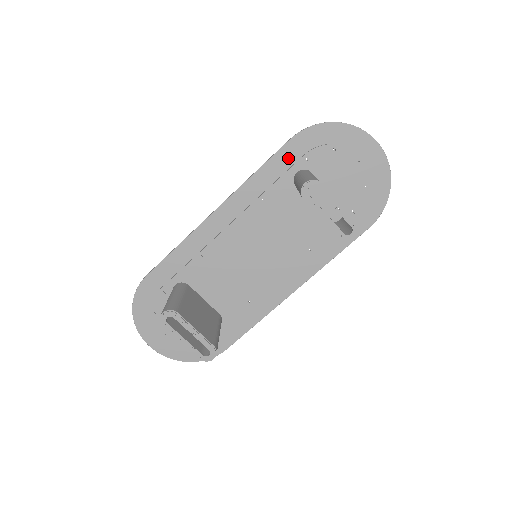
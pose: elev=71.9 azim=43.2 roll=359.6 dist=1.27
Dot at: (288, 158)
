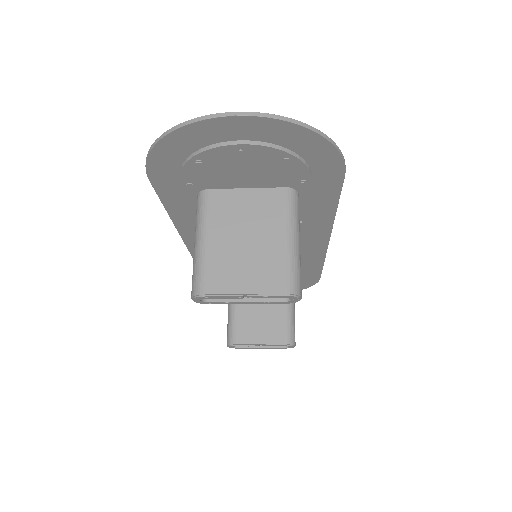
Dot at: (173, 191)
